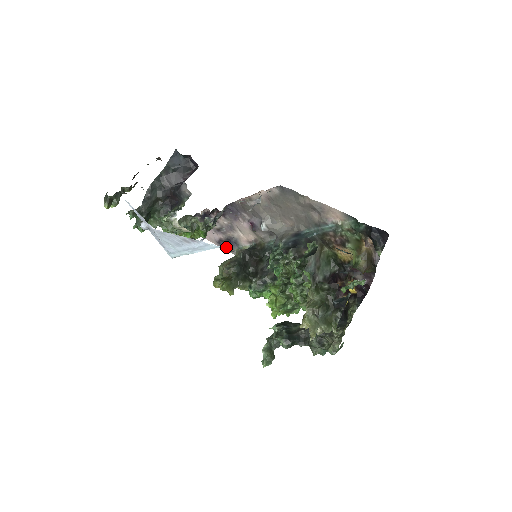
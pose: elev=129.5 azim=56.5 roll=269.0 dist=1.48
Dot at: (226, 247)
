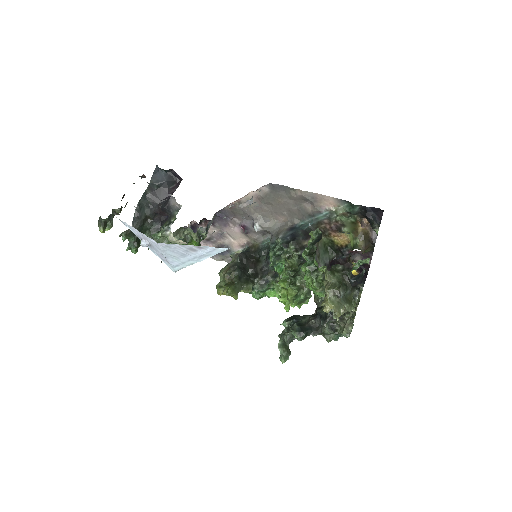
Dot at: (217, 256)
